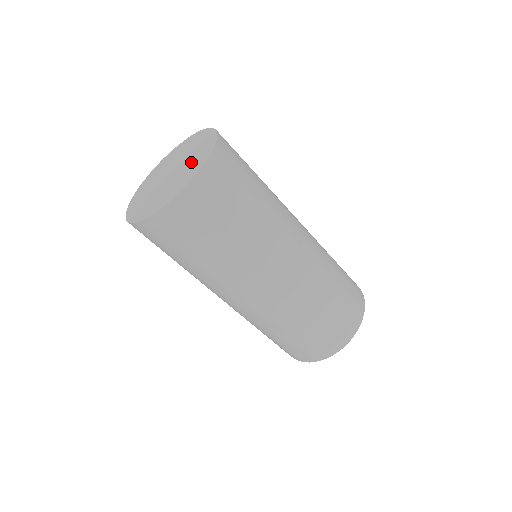
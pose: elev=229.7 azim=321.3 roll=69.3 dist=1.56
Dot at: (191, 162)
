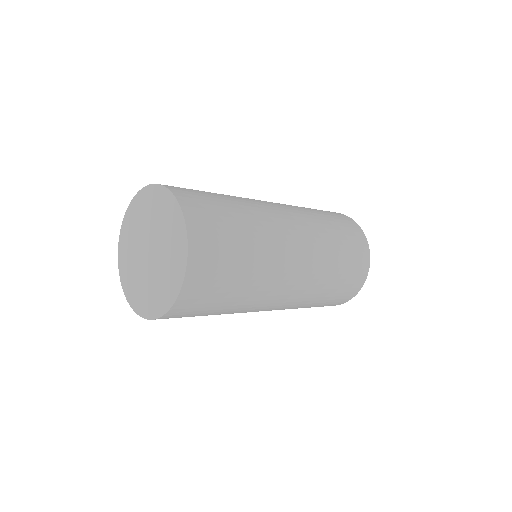
Dot at: (168, 246)
